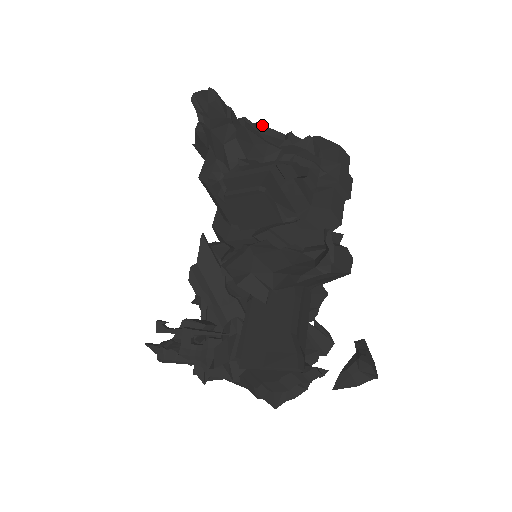
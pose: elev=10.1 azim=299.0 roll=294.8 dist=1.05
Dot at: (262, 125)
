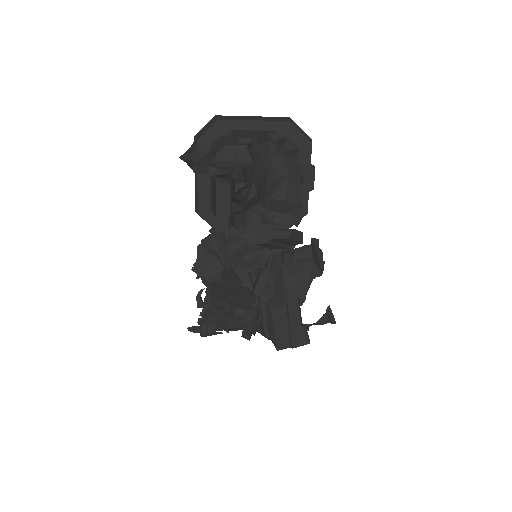
Dot at: (254, 137)
